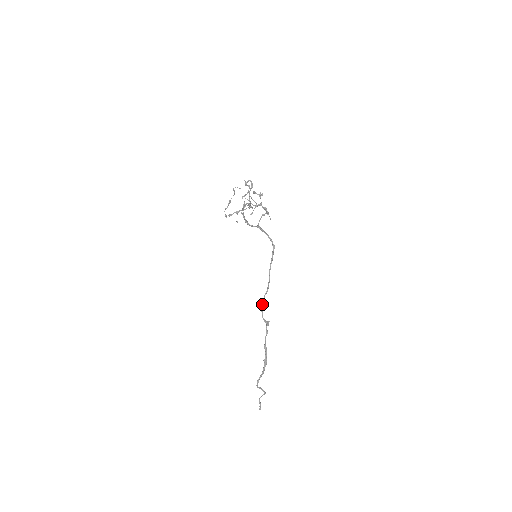
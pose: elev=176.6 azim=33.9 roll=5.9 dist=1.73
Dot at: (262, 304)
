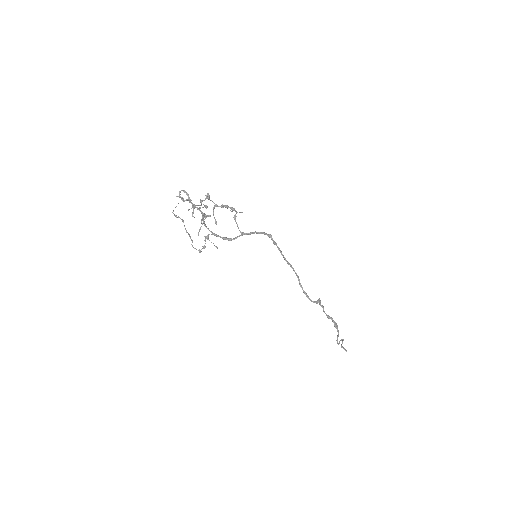
Dot at: (304, 293)
